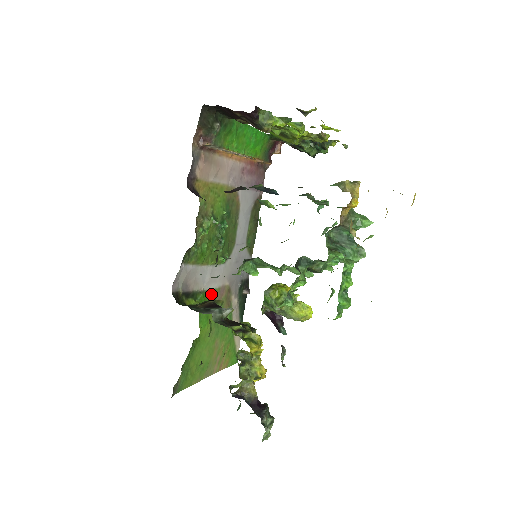
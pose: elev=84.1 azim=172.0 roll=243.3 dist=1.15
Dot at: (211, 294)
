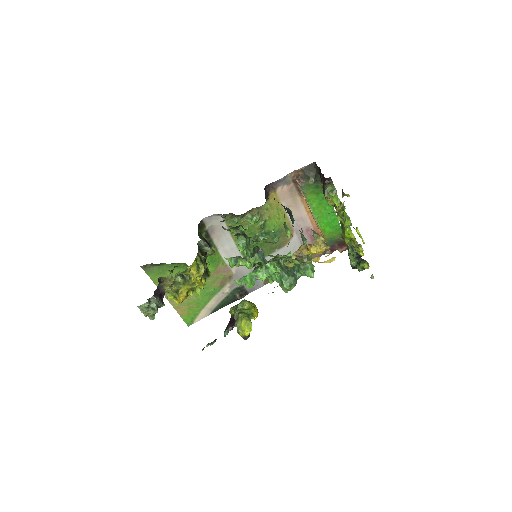
Dot at: (219, 259)
